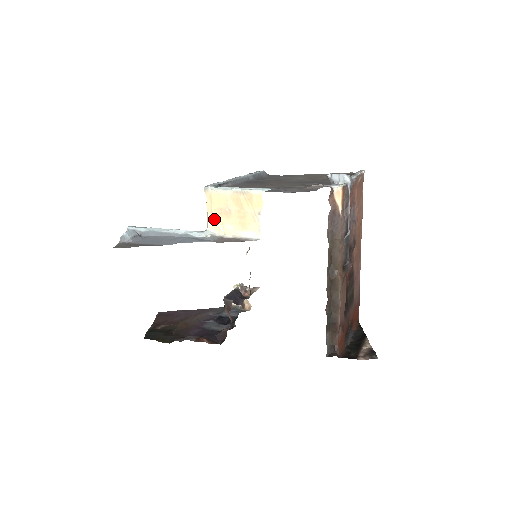
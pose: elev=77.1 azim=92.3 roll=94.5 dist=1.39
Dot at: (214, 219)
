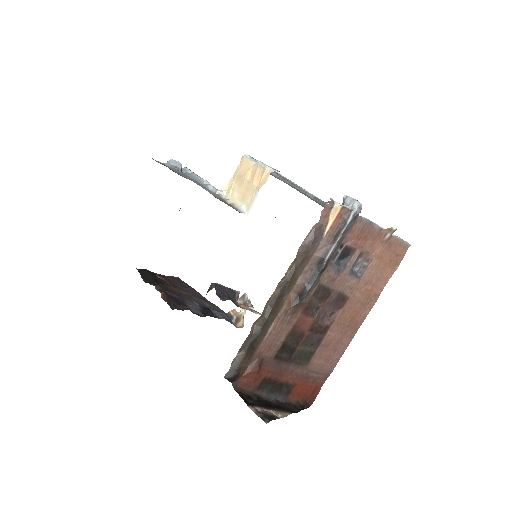
Dot at: (232, 183)
